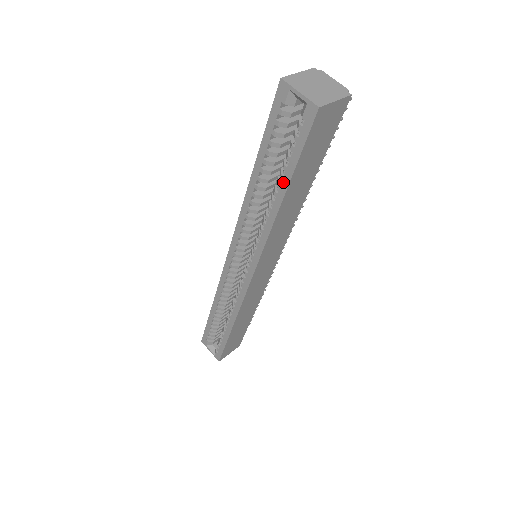
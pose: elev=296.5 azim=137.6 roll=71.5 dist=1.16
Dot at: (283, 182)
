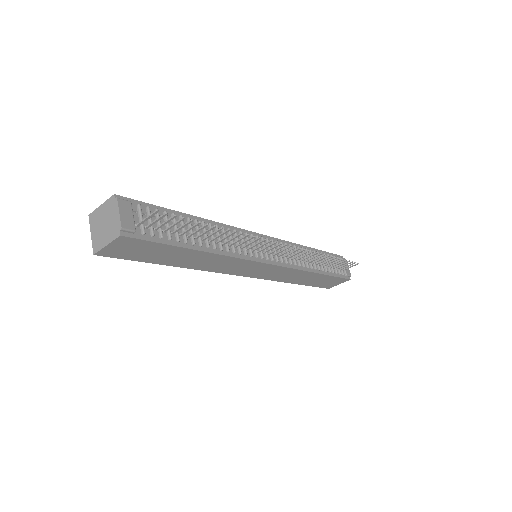
Dot at: occluded
